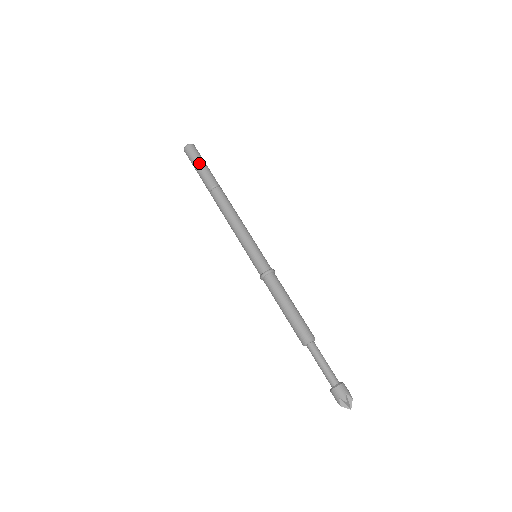
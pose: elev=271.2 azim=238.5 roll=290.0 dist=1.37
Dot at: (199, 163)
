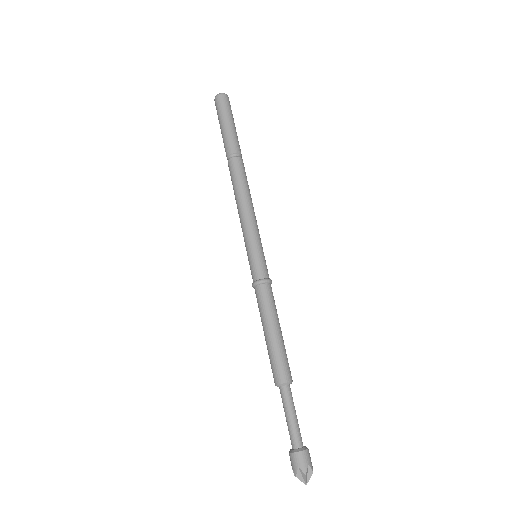
Dot at: (228, 120)
